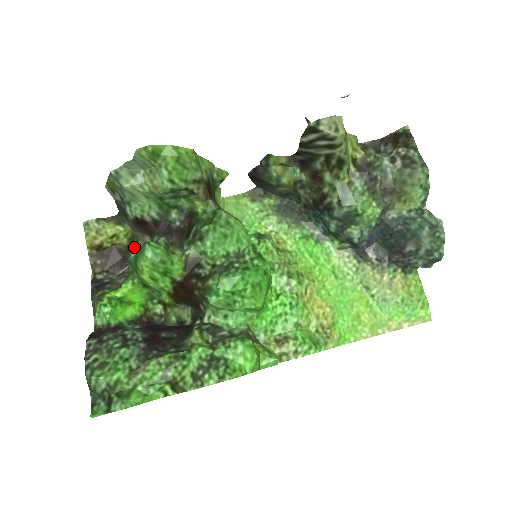
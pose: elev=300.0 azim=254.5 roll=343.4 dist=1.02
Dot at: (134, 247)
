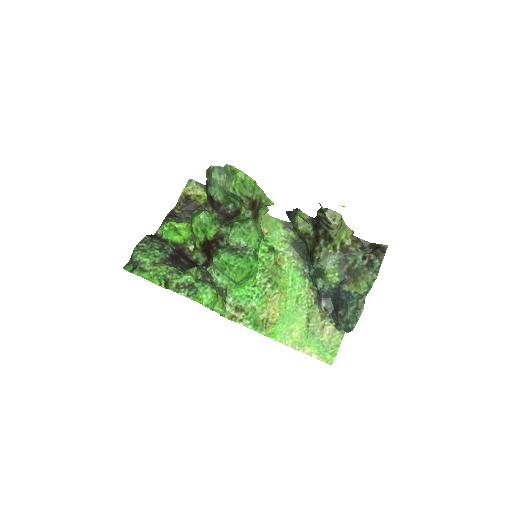
Dot at: (199, 208)
